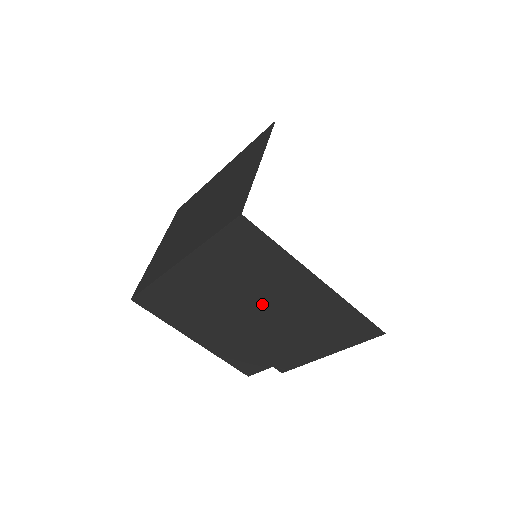
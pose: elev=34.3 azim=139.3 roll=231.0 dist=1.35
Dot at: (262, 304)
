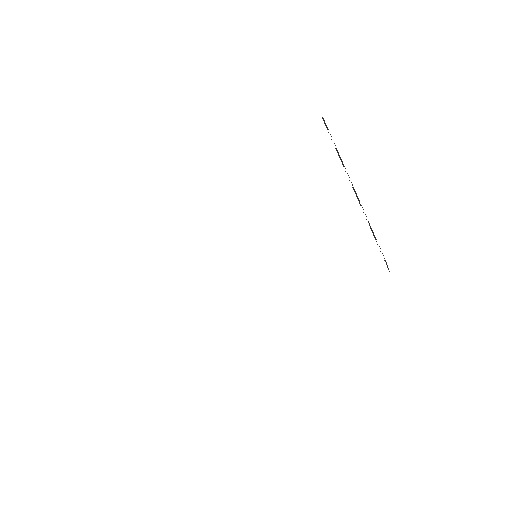
Dot at: occluded
